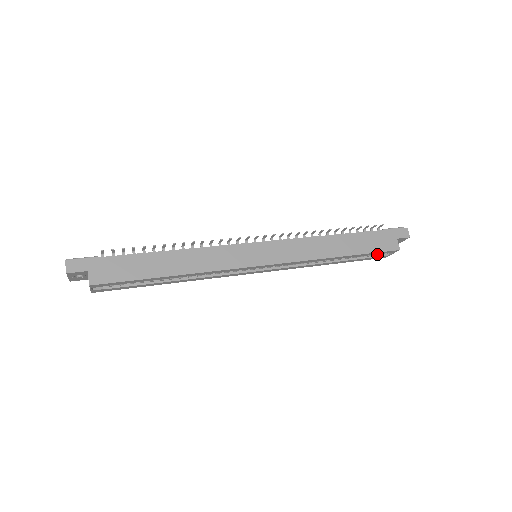
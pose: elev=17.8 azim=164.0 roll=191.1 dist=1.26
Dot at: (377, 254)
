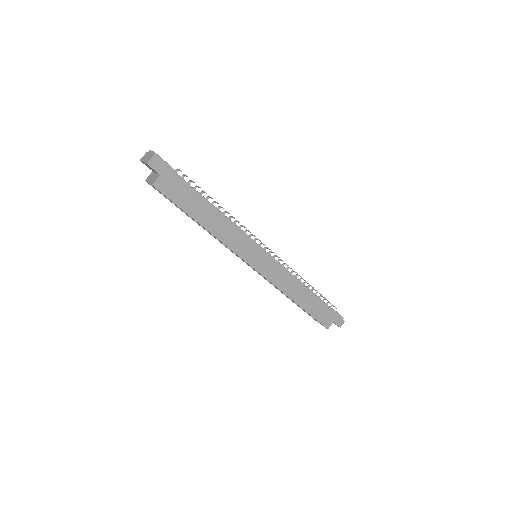
Dot at: occluded
